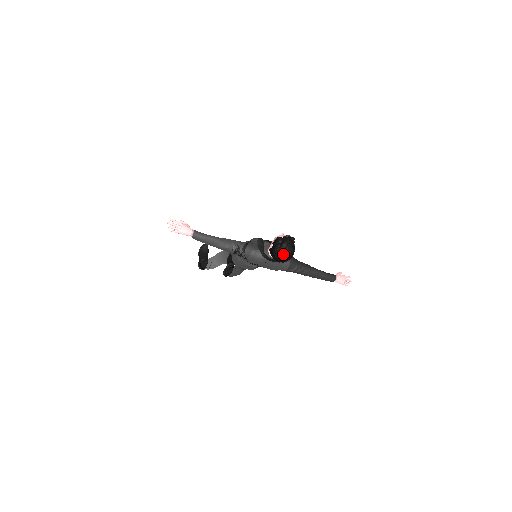
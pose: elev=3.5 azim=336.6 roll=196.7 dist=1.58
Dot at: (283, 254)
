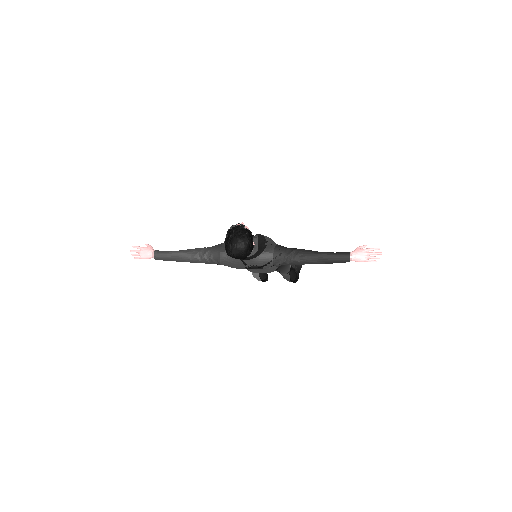
Dot at: (231, 249)
